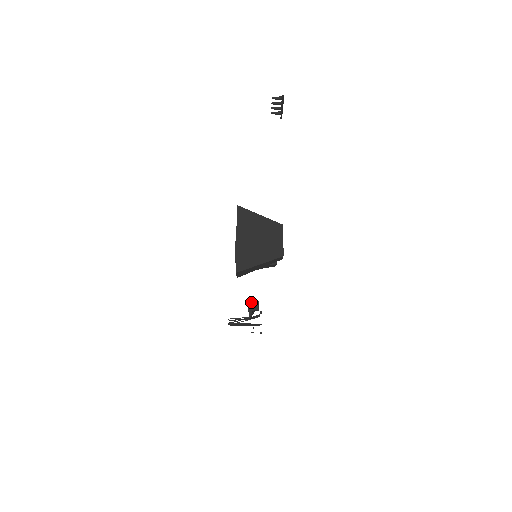
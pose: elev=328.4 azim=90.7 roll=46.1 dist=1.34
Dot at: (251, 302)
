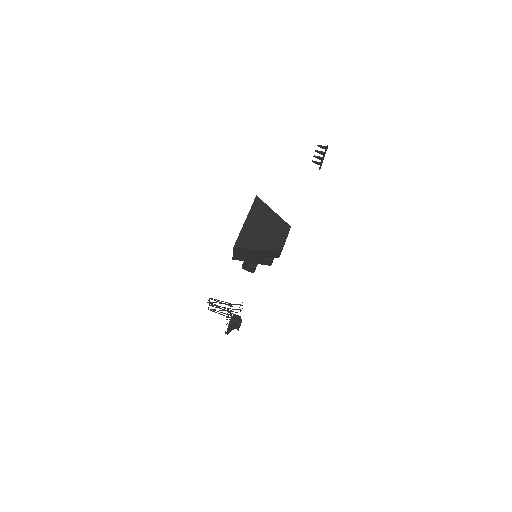
Dot at: (234, 316)
